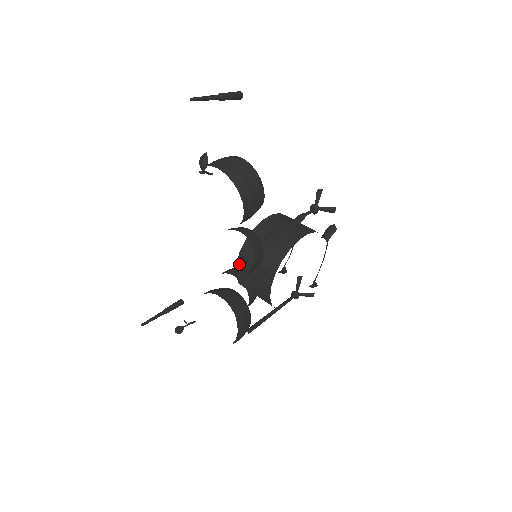
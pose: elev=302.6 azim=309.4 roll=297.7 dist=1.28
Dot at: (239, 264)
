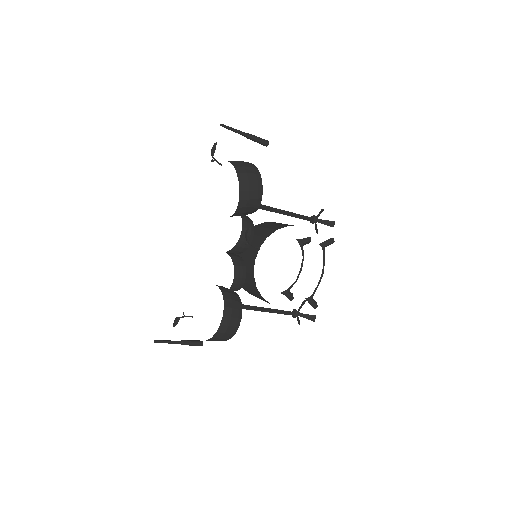
Dot at: occluded
